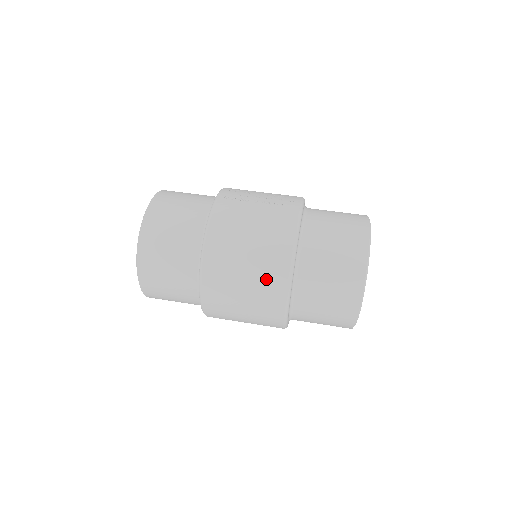
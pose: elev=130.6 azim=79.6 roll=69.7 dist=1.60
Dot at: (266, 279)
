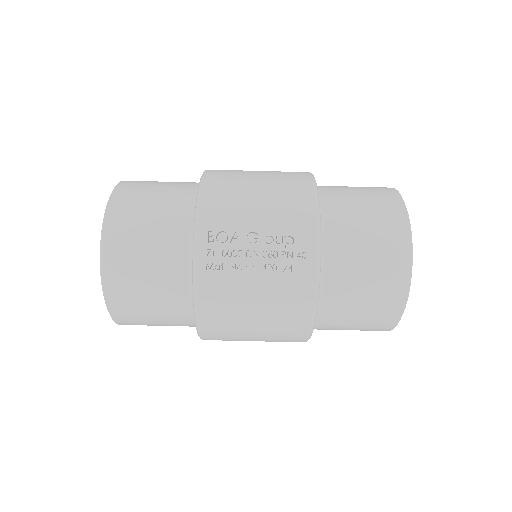
Dot at: (279, 341)
